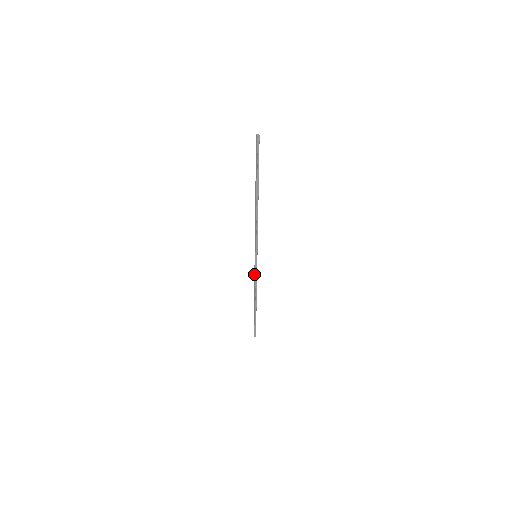
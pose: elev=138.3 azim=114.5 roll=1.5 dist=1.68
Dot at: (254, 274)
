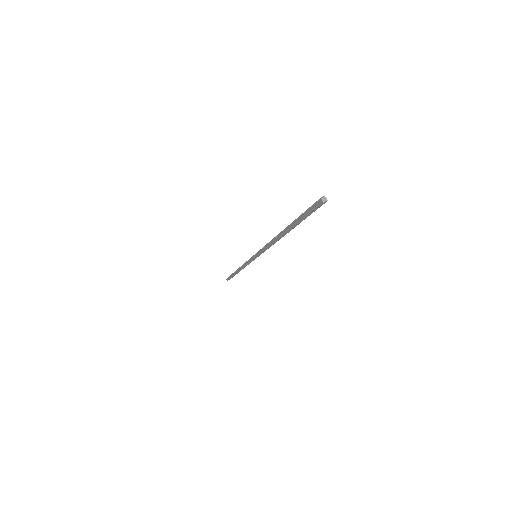
Dot at: (246, 262)
